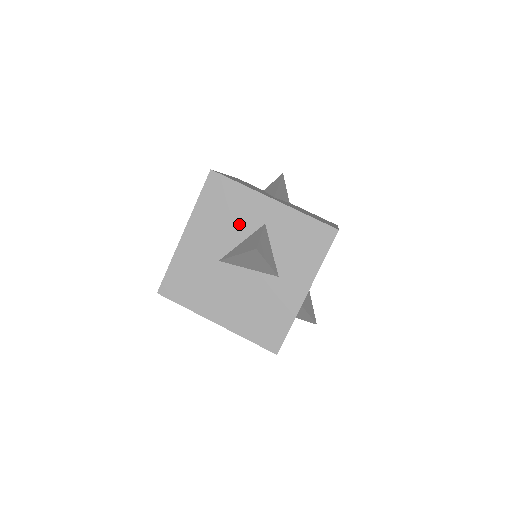
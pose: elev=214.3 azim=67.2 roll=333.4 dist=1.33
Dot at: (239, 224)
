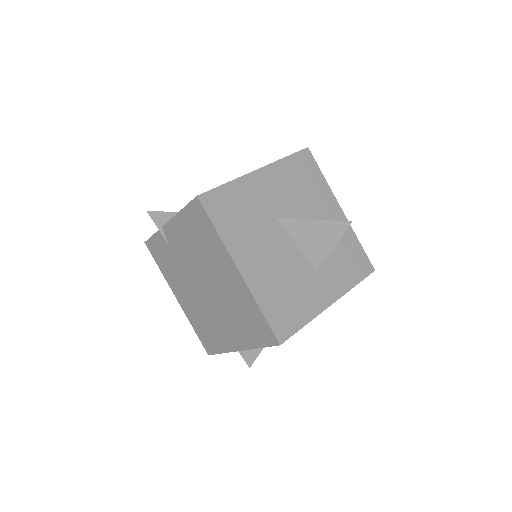
Dot at: (308, 204)
